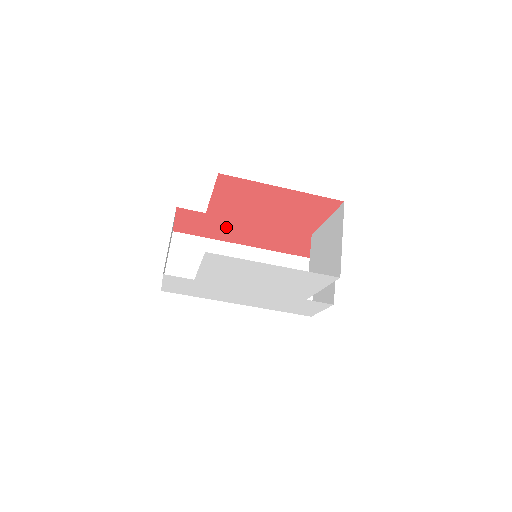
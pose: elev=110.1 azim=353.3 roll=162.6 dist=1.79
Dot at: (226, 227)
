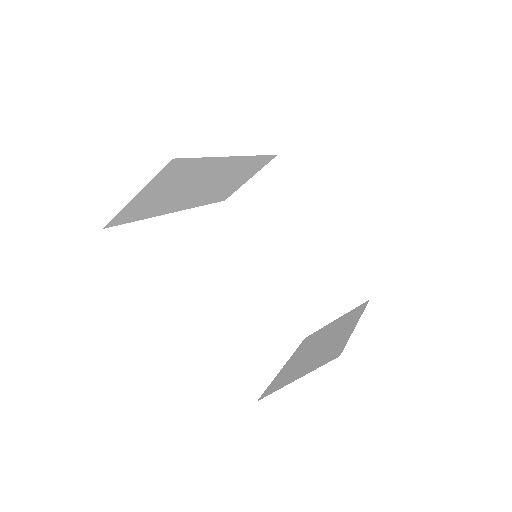
Dot at: occluded
